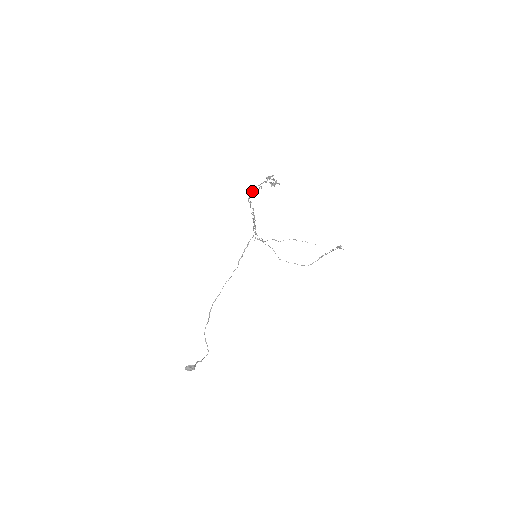
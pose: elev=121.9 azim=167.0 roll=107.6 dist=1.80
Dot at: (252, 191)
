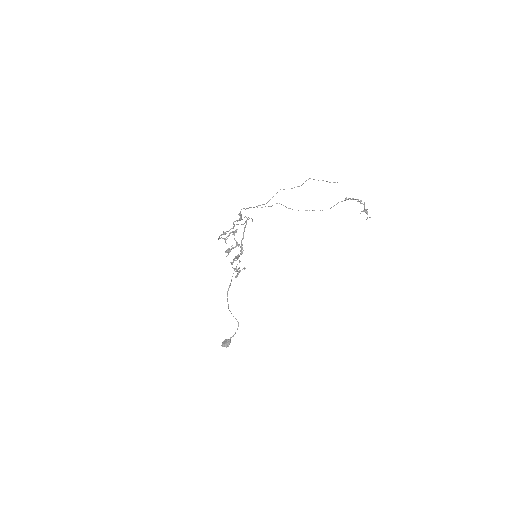
Dot at: occluded
